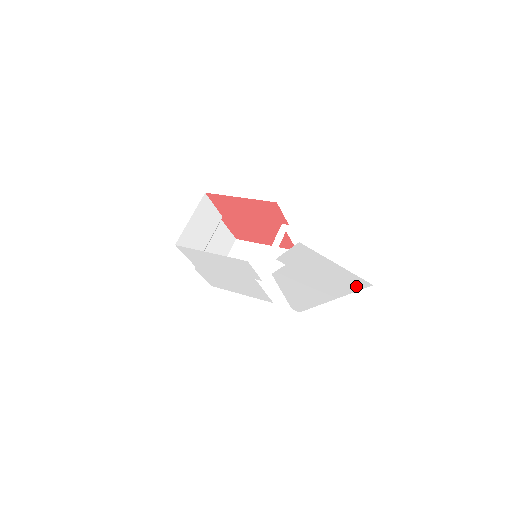
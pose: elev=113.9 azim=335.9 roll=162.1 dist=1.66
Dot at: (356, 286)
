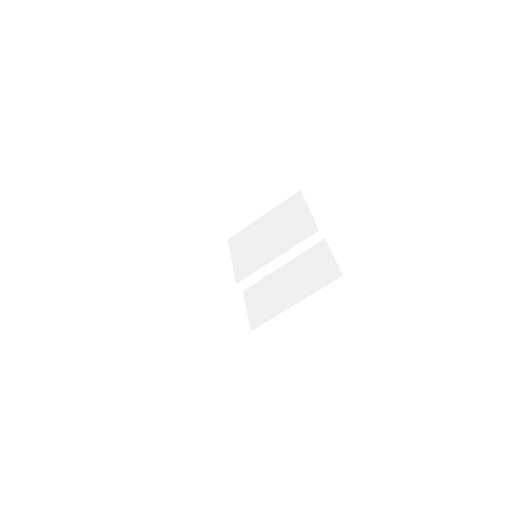
Dot at: occluded
